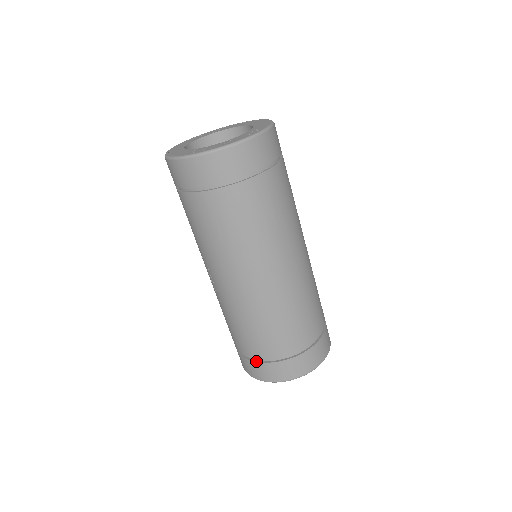
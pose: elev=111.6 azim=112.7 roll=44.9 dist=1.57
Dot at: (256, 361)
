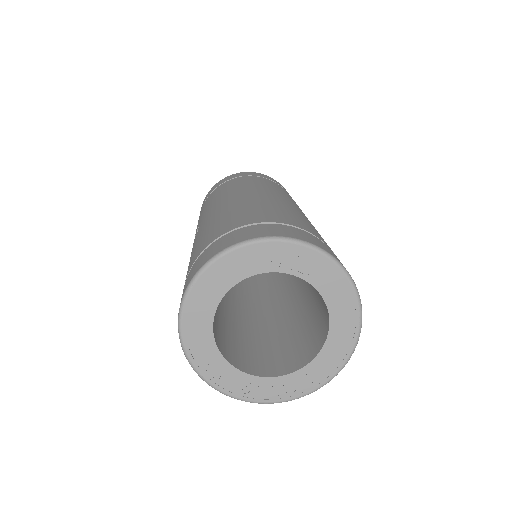
Dot at: occluded
